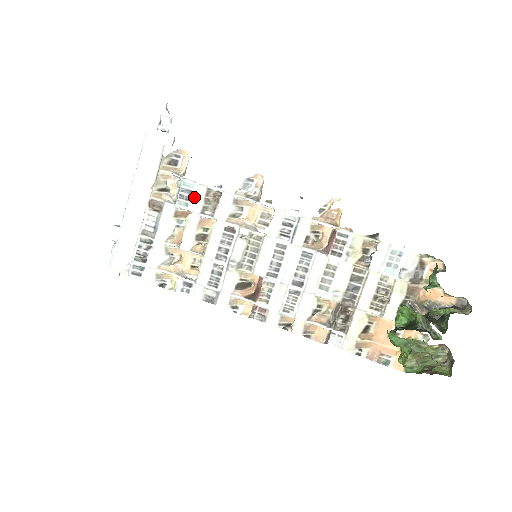
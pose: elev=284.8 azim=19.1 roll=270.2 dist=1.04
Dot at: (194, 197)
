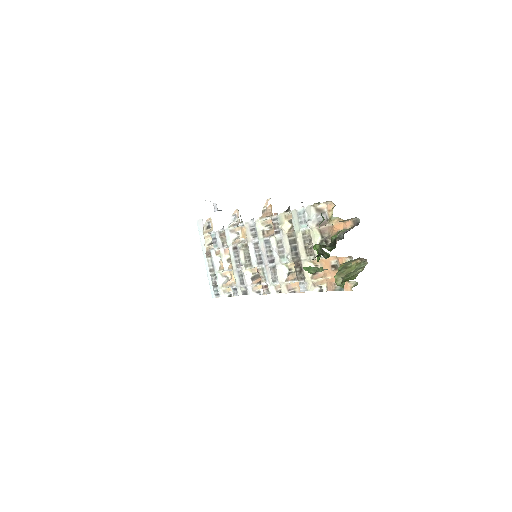
Dot at: (217, 240)
